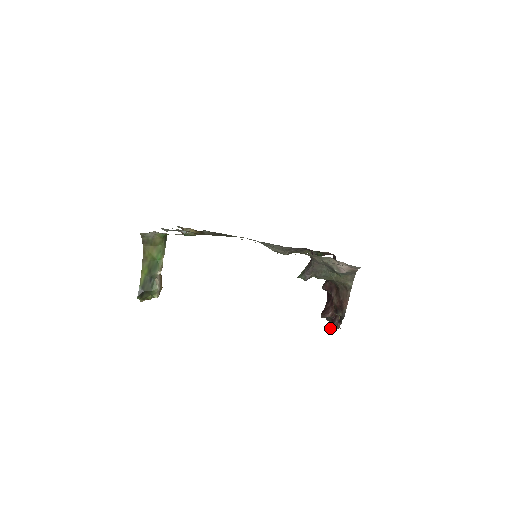
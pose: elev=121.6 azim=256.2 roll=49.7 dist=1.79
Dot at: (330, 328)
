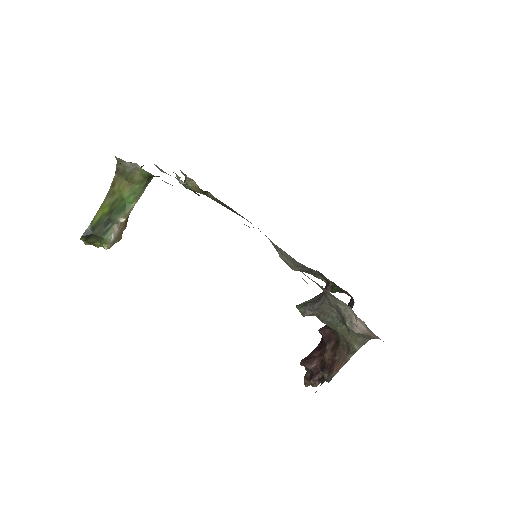
Dot at: (305, 381)
